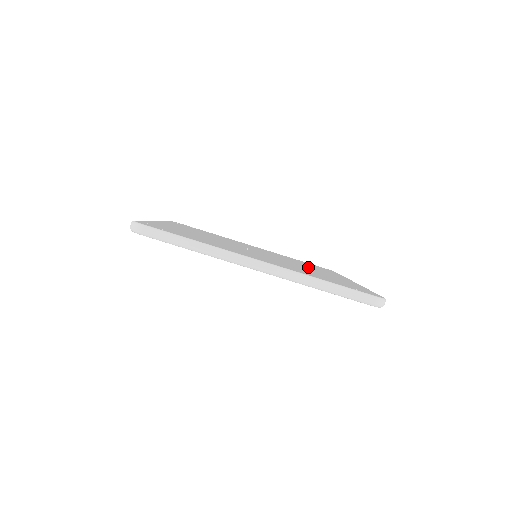
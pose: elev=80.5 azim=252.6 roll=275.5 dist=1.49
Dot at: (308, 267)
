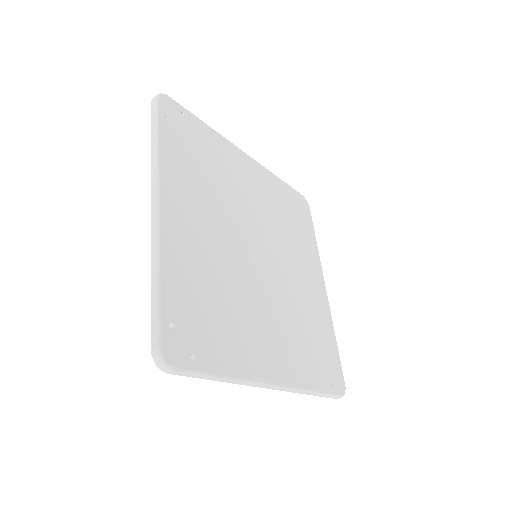
Dot at: (297, 266)
